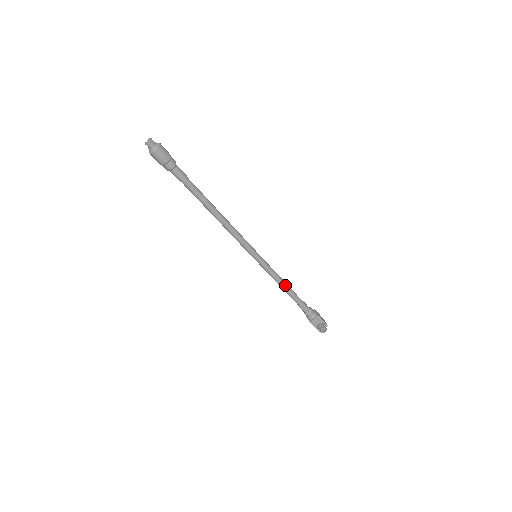
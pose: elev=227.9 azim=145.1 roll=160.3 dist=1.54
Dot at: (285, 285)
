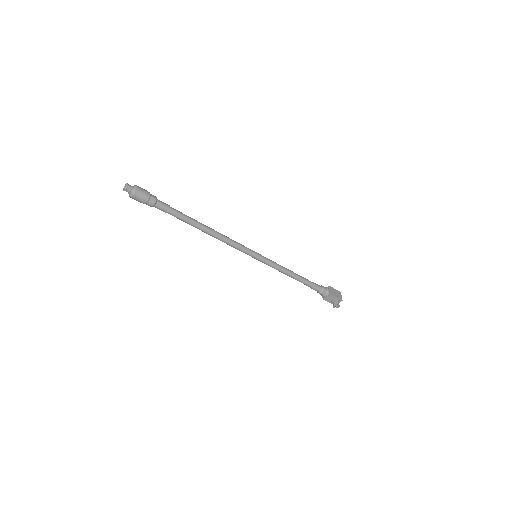
Dot at: (291, 274)
